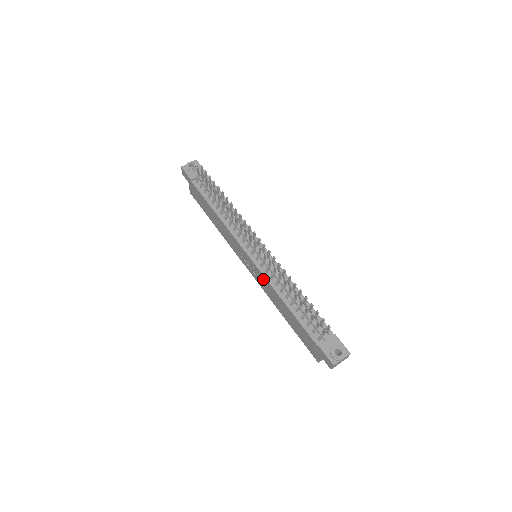
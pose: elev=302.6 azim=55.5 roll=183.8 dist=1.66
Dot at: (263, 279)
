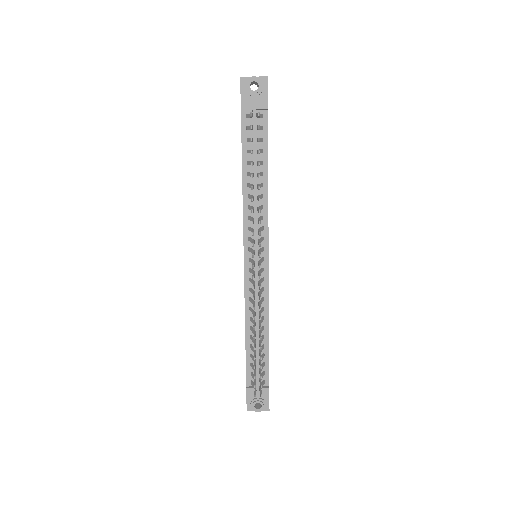
Dot at: occluded
